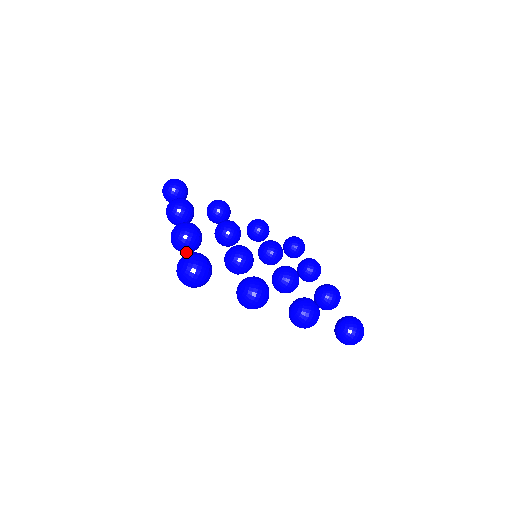
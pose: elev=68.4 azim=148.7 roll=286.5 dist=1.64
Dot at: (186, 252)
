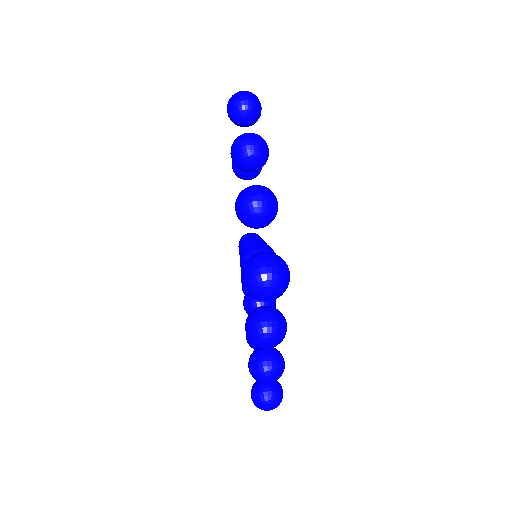
Dot at: occluded
